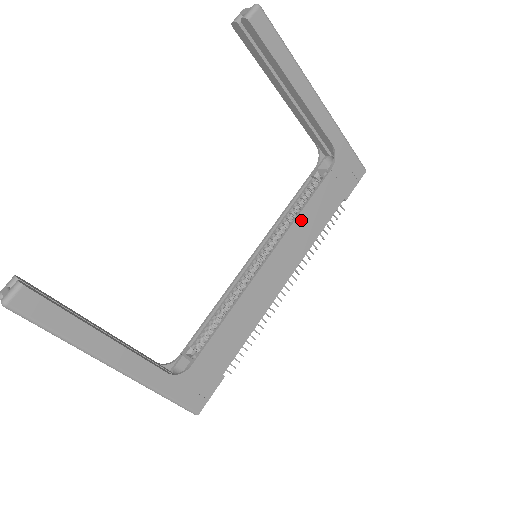
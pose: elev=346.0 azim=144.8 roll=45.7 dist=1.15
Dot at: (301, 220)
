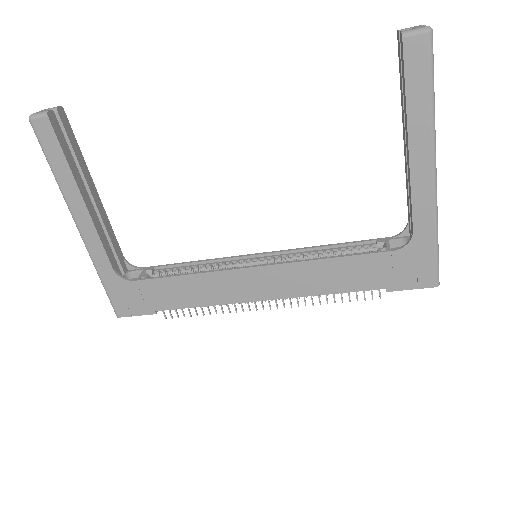
Dot at: (319, 266)
